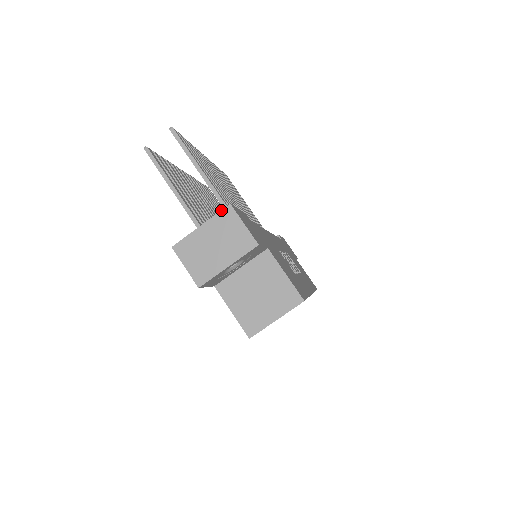
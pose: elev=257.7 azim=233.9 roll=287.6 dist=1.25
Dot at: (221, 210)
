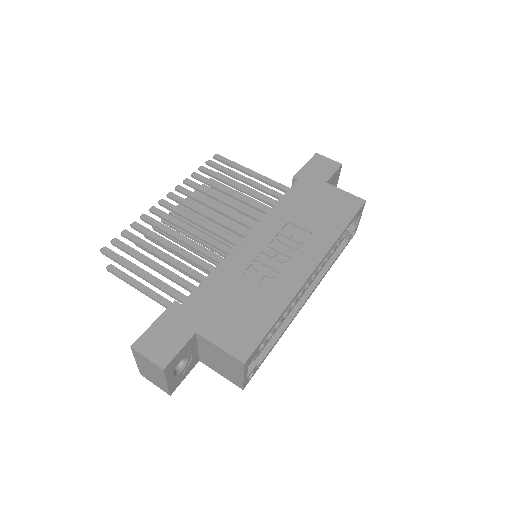
Dot at: (132, 351)
